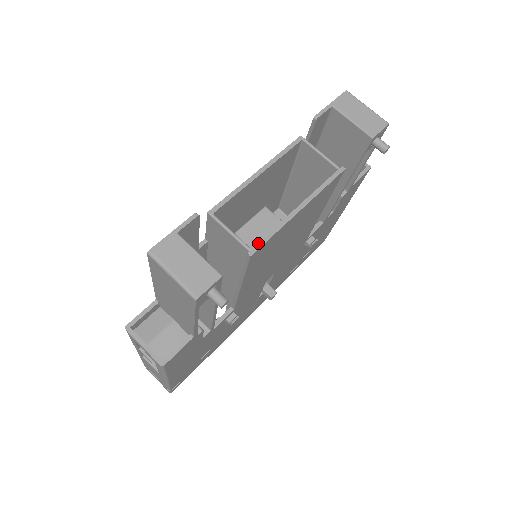
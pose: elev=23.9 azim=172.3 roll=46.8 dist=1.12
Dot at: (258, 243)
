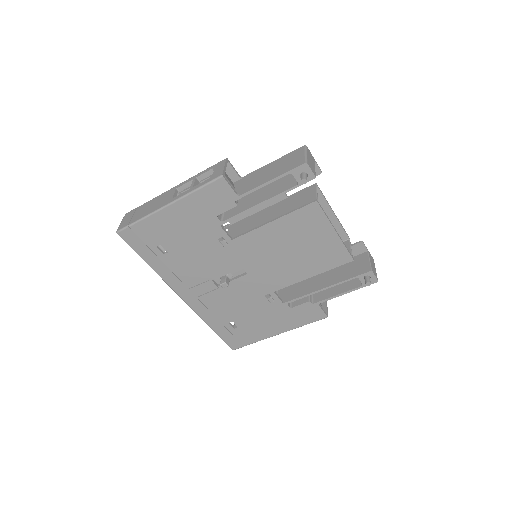
Dot at: occluded
